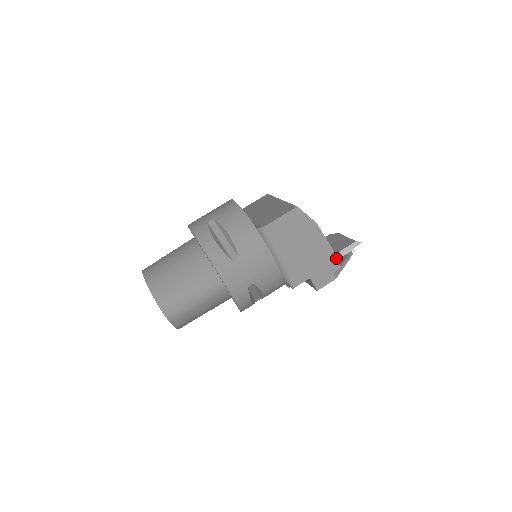
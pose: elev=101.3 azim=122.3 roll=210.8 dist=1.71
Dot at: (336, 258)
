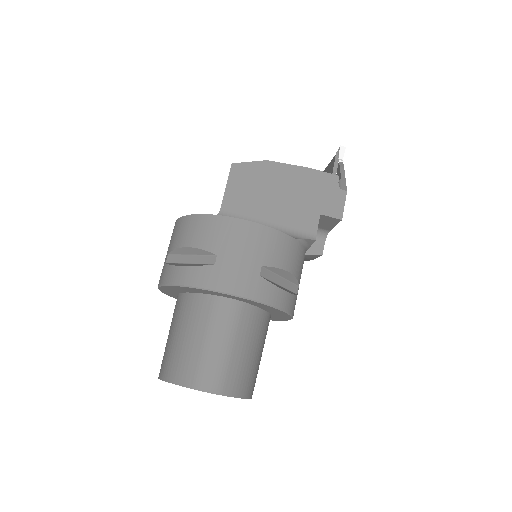
Dot at: (324, 173)
